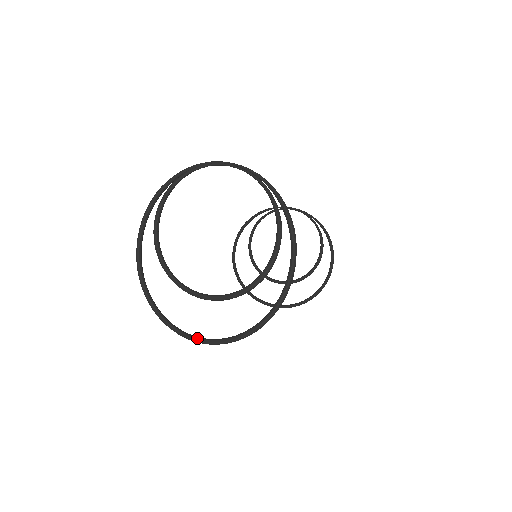
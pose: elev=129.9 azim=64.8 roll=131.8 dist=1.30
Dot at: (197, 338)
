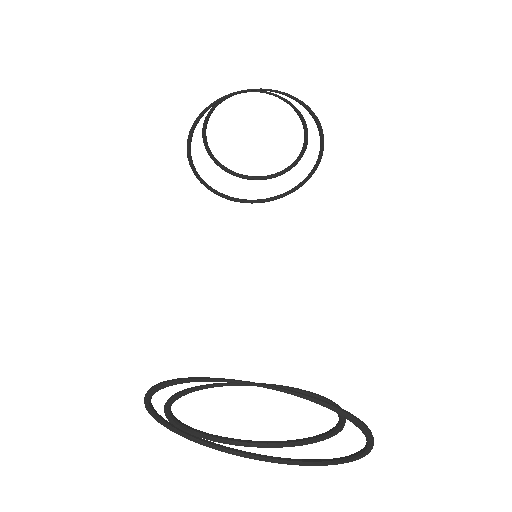
Dot at: (271, 461)
